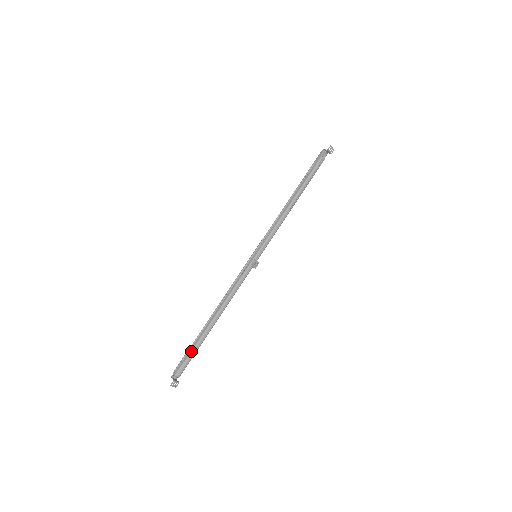
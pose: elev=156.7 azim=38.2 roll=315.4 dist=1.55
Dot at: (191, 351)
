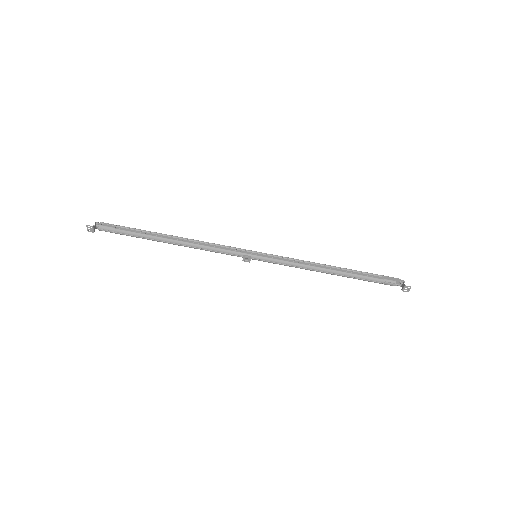
Dot at: (130, 231)
